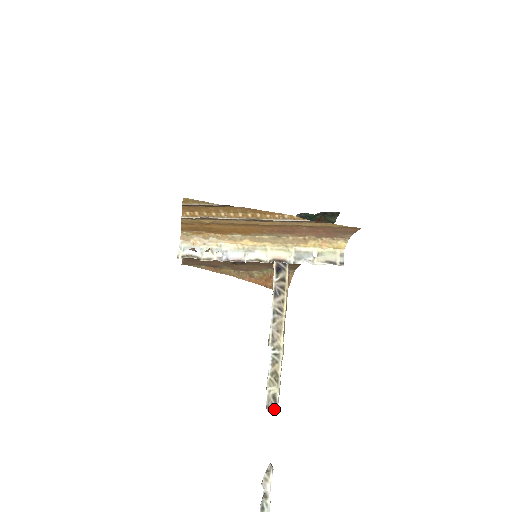
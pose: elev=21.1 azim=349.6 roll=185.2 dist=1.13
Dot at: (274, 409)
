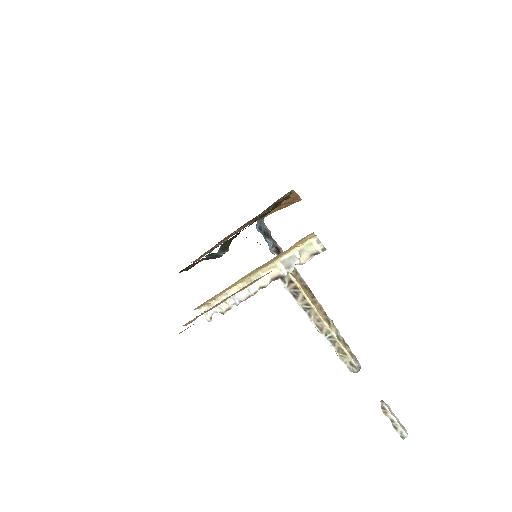
Dot at: (357, 371)
